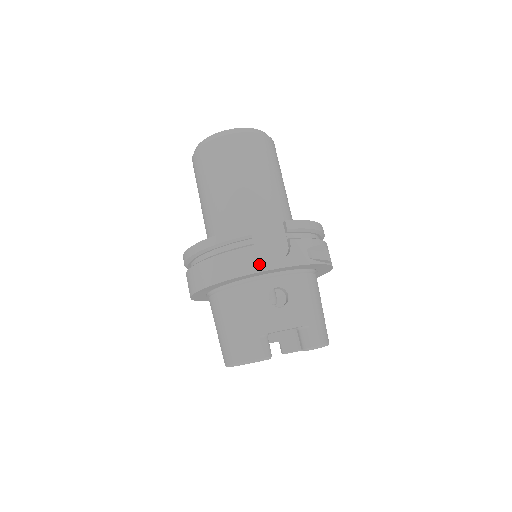
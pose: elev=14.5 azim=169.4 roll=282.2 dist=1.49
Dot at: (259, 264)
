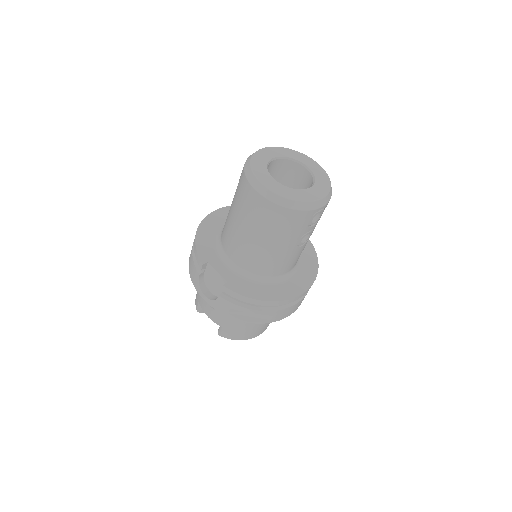
Dot at: (197, 285)
